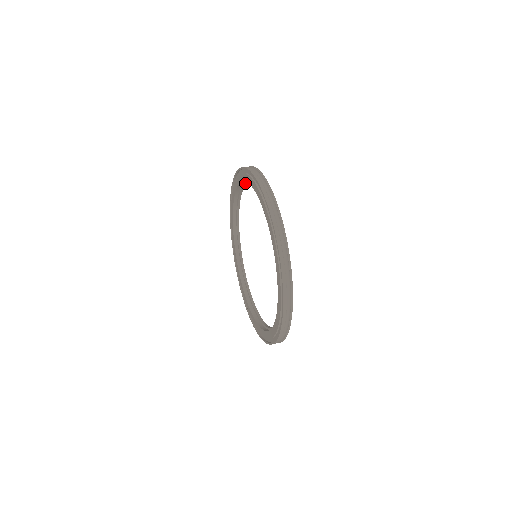
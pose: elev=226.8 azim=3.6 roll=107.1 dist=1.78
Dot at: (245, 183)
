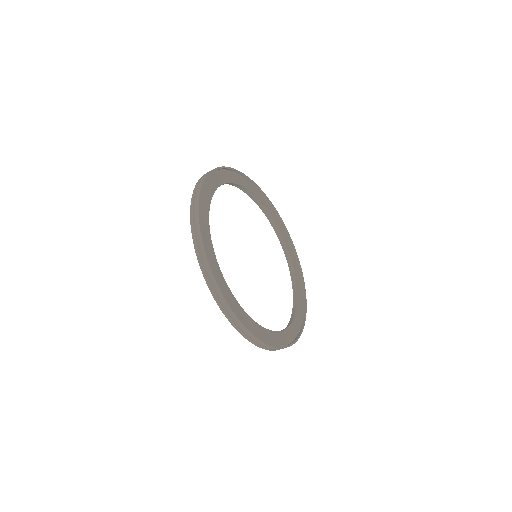
Dot at: (243, 189)
